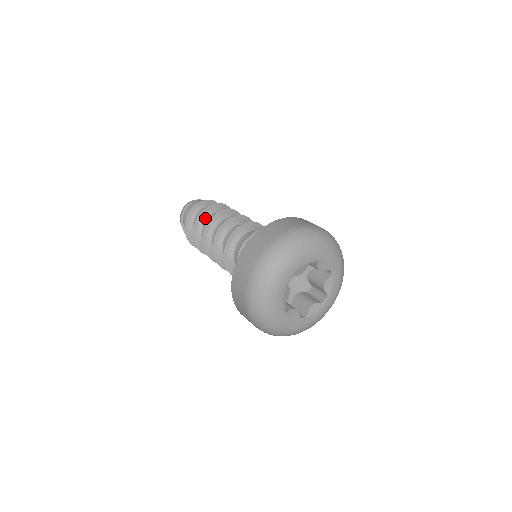
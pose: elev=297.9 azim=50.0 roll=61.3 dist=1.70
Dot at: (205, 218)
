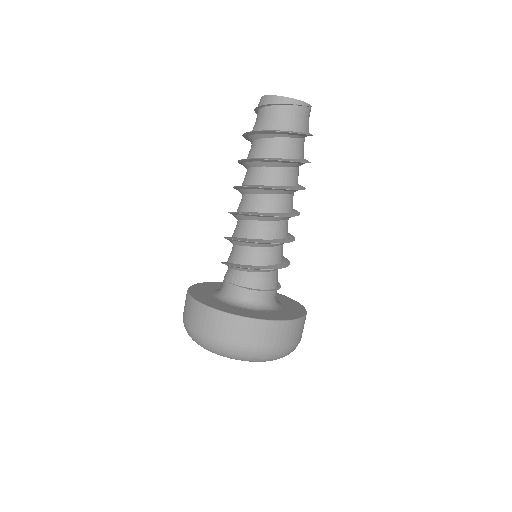
Dot at: (266, 164)
